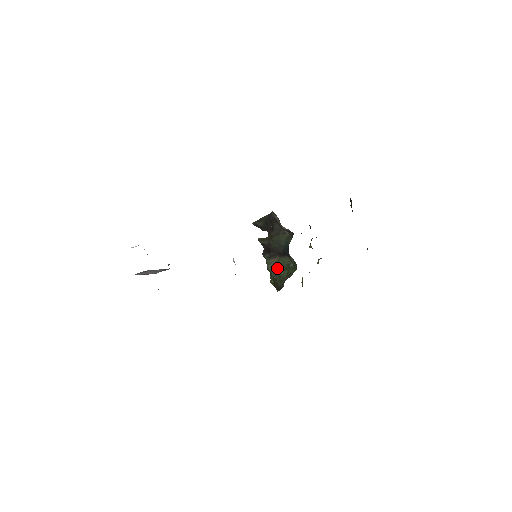
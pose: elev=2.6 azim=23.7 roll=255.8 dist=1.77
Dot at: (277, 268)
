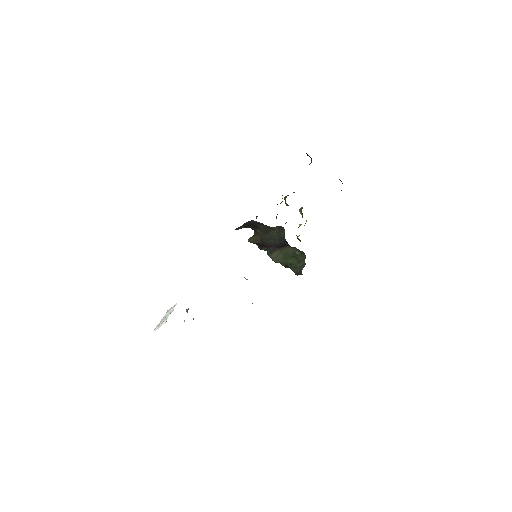
Dot at: (284, 258)
